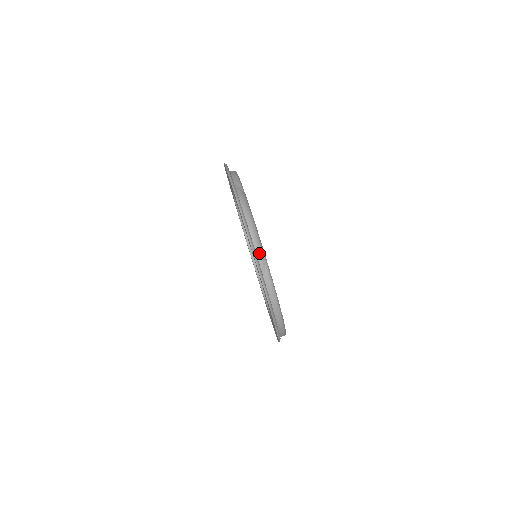
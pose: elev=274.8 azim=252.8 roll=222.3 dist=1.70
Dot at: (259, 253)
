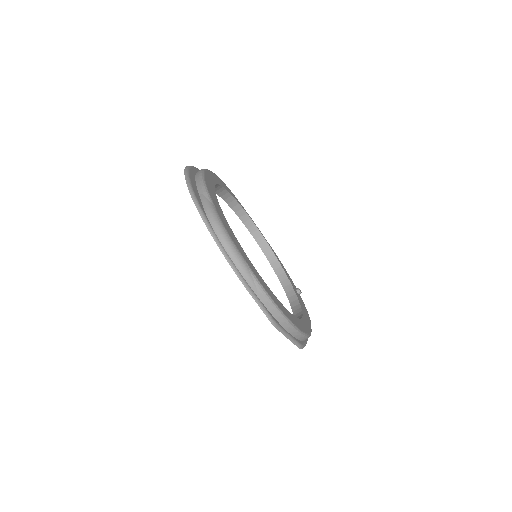
Dot at: (243, 272)
